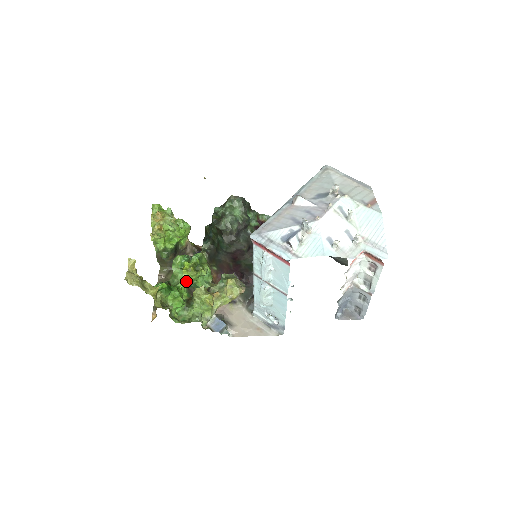
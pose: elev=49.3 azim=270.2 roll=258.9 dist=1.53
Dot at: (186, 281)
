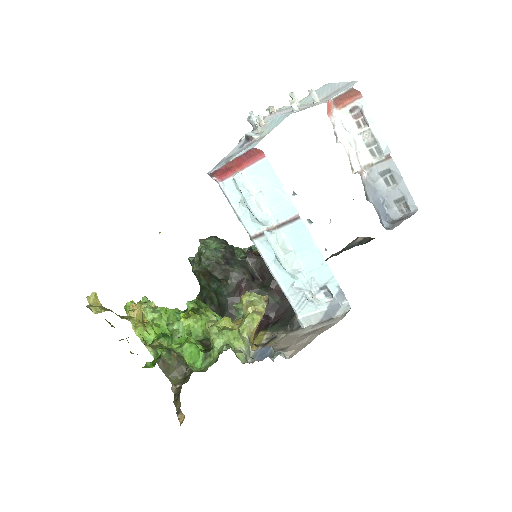
Dot at: (195, 339)
